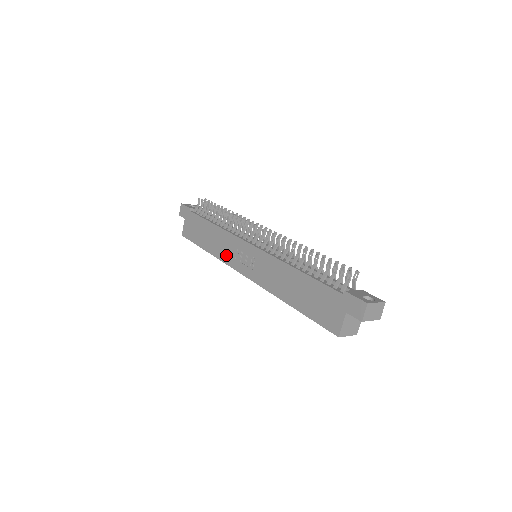
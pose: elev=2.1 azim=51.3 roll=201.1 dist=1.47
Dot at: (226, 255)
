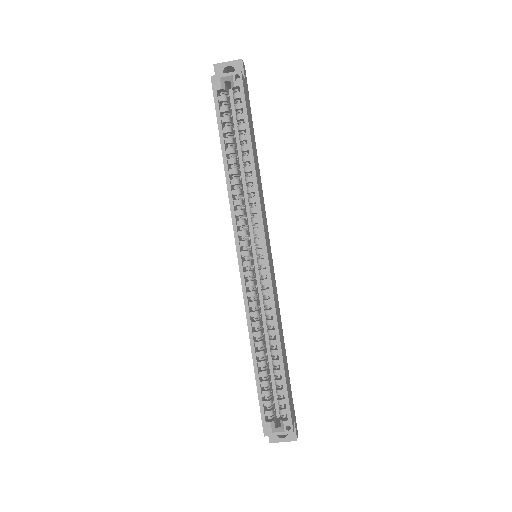
Dot at: occluded
